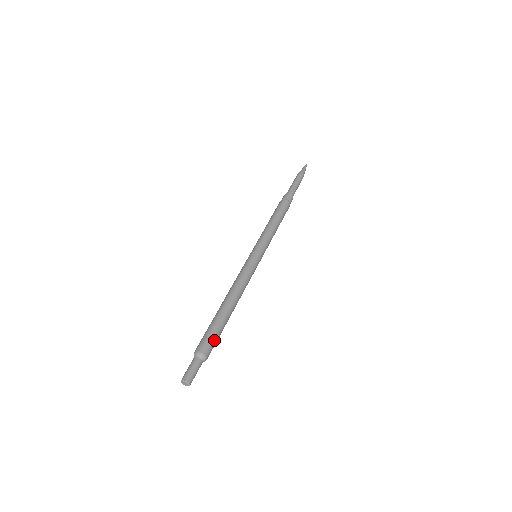
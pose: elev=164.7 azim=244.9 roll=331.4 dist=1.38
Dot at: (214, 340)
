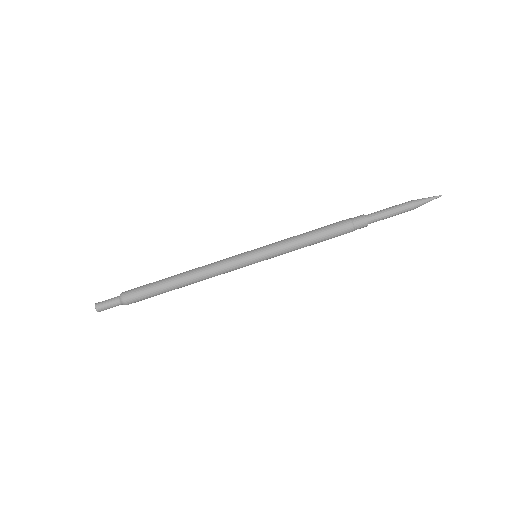
Dot at: (141, 294)
